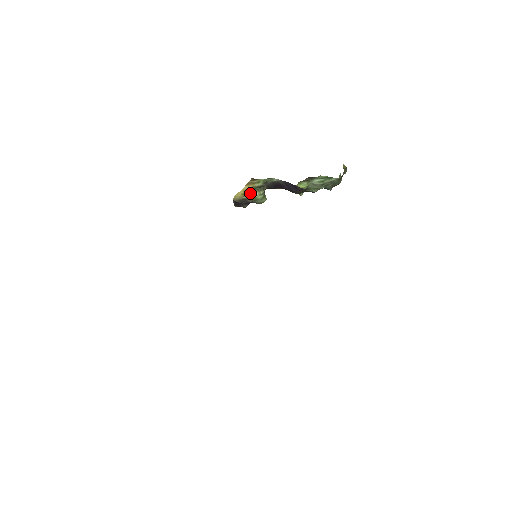
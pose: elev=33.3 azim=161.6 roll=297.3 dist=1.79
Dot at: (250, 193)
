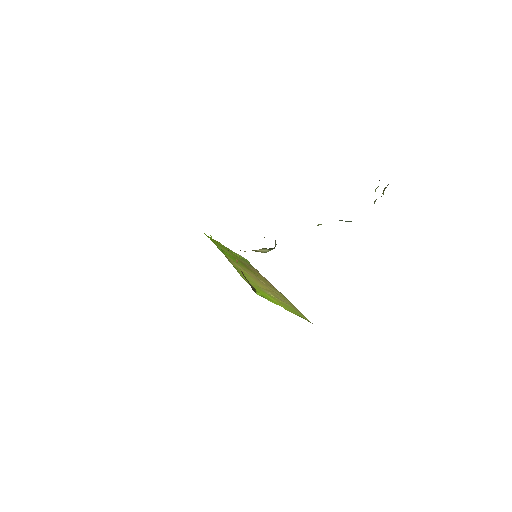
Dot at: (257, 251)
